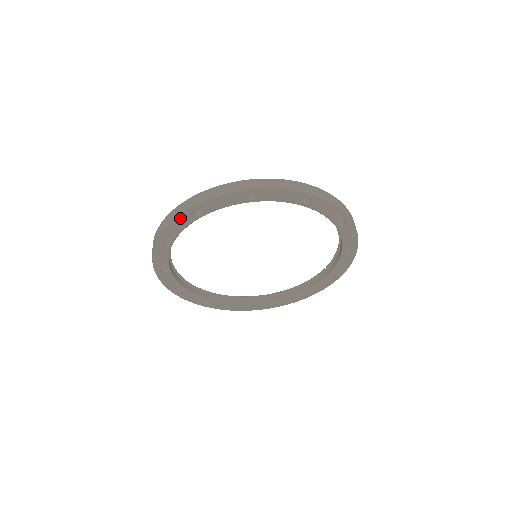
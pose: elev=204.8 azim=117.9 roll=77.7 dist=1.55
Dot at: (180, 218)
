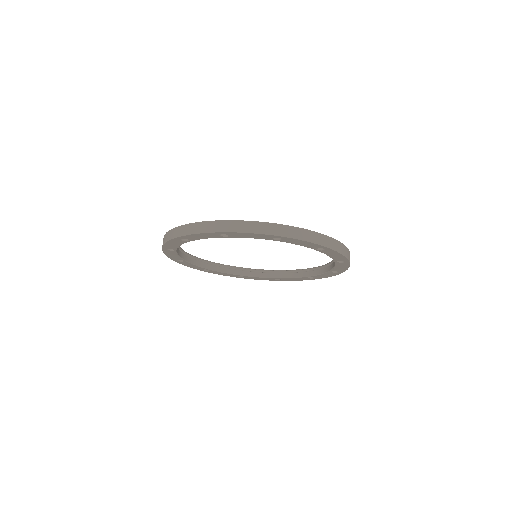
Dot at: (206, 234)
